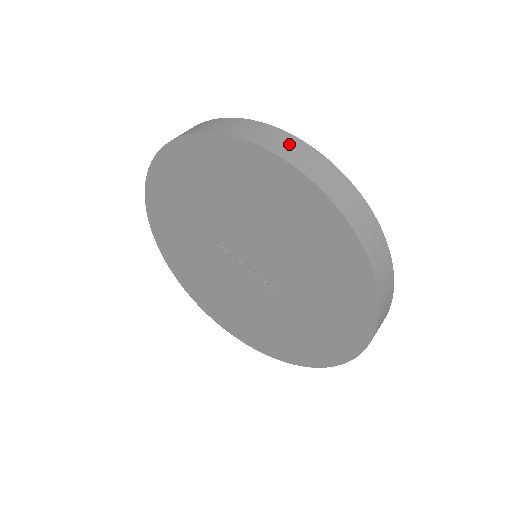
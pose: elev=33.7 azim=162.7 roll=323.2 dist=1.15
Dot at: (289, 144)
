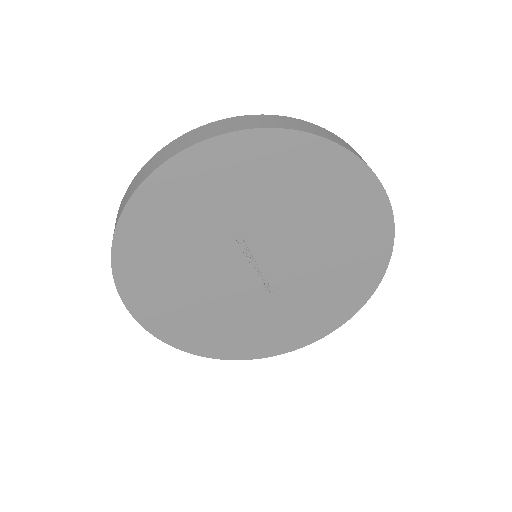
Dot at: occluded
